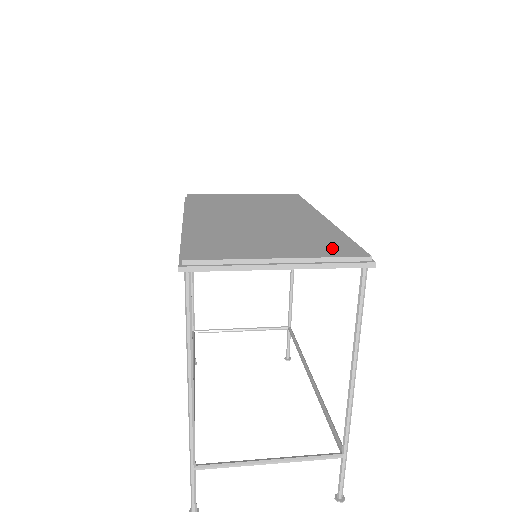
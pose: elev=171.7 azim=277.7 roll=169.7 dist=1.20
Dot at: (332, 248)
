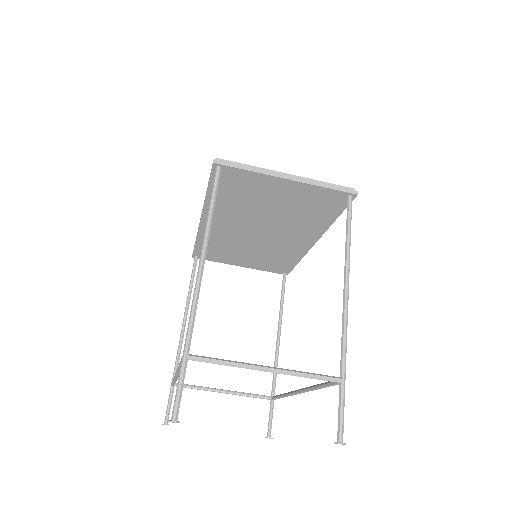
Dot at: occluded
